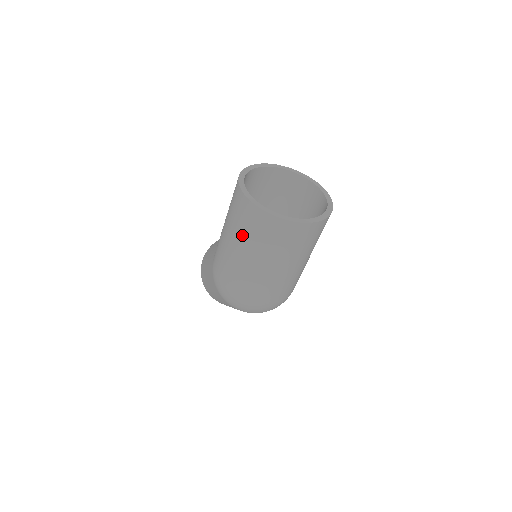
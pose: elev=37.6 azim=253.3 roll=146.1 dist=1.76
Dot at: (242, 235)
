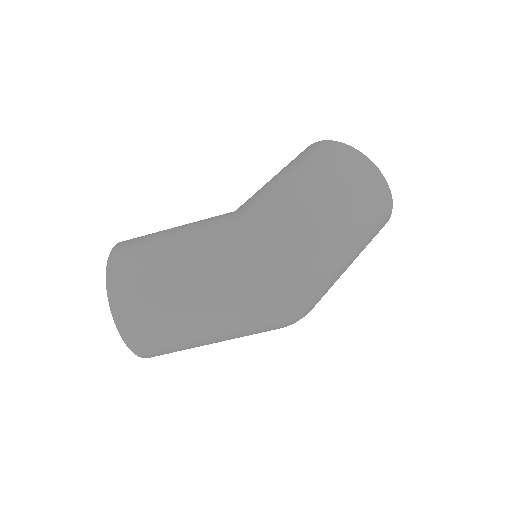
Dot at: (344, 187)
